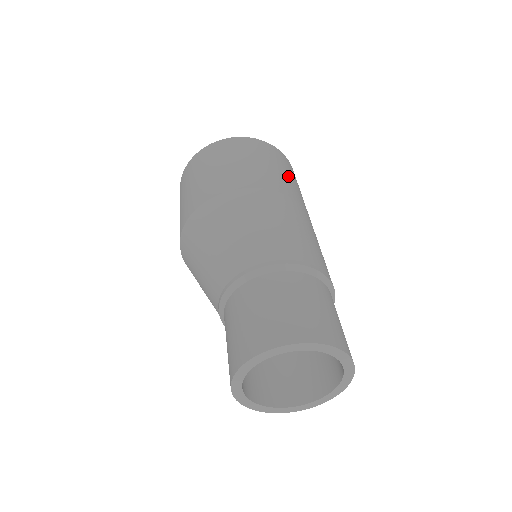
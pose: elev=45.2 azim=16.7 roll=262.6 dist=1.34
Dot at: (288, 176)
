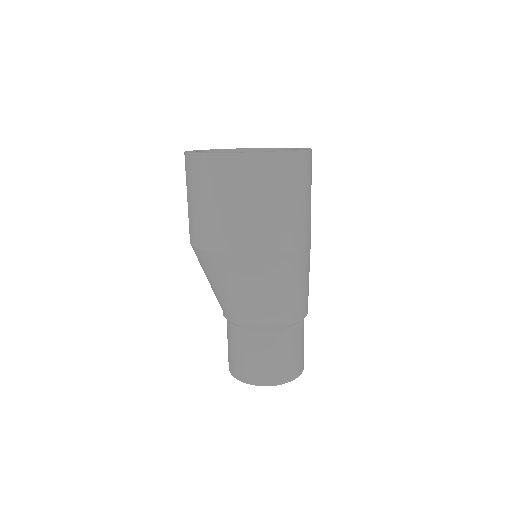
Dot at: occluded
